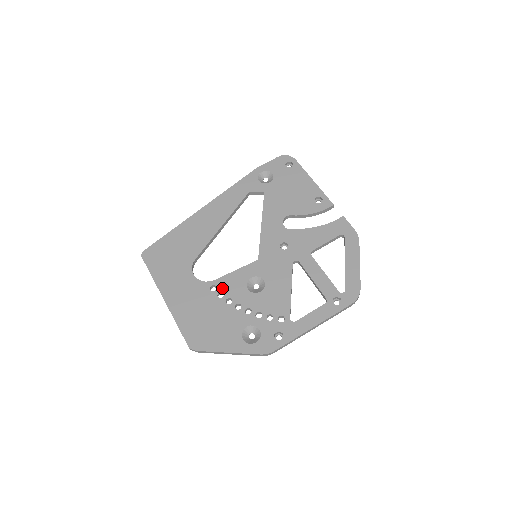
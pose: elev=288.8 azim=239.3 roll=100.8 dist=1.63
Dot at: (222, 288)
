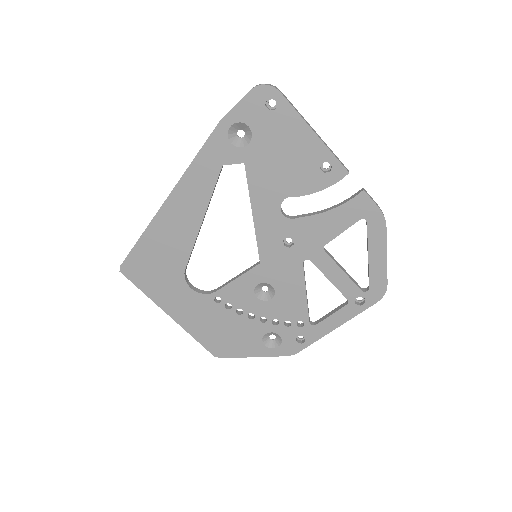
Dot at: (228, 299)
